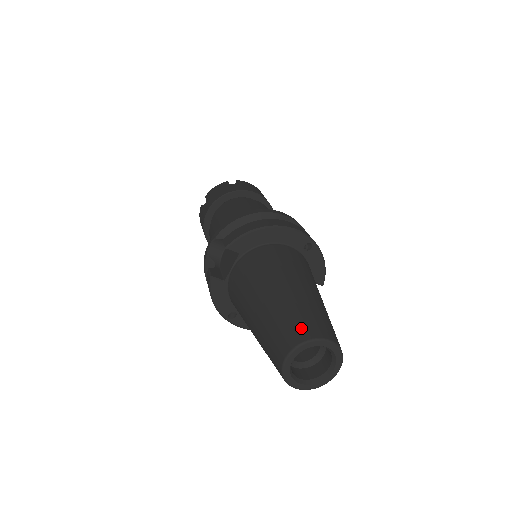
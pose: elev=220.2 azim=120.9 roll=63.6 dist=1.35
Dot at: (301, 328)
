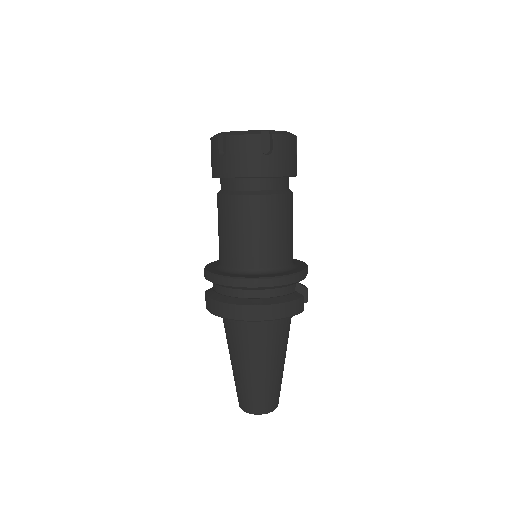
Dot at: (240, 401)
